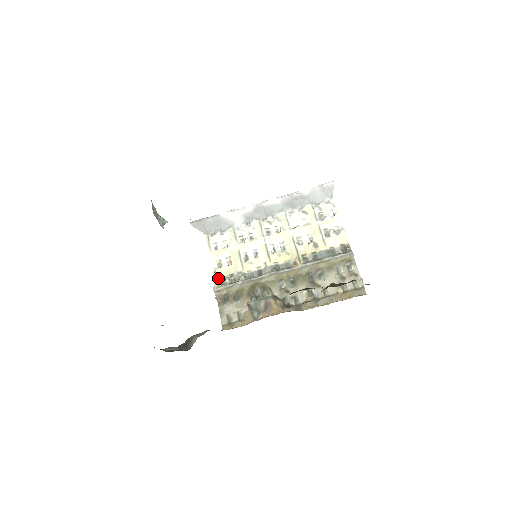
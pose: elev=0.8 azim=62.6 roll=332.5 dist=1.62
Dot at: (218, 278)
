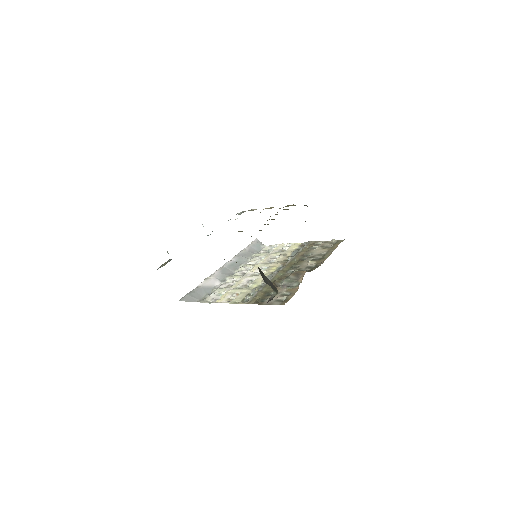
Dot at: (240, 302)
